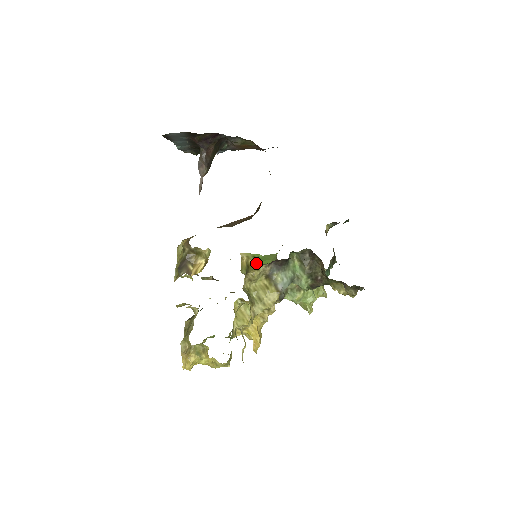
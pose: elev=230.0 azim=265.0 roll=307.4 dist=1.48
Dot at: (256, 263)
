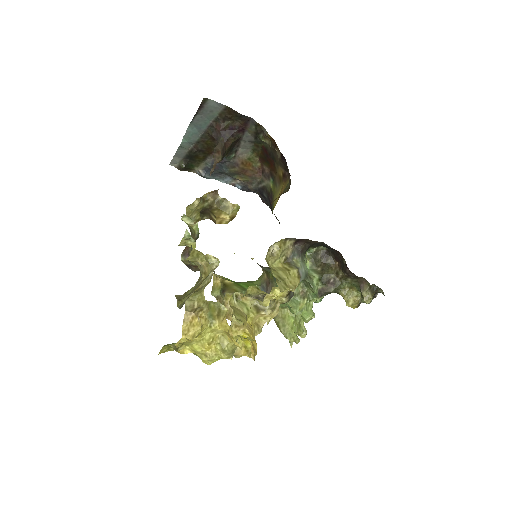
Dot at: (234, 283)
